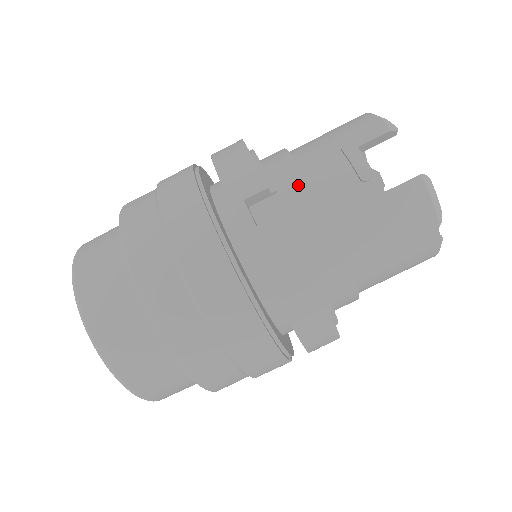
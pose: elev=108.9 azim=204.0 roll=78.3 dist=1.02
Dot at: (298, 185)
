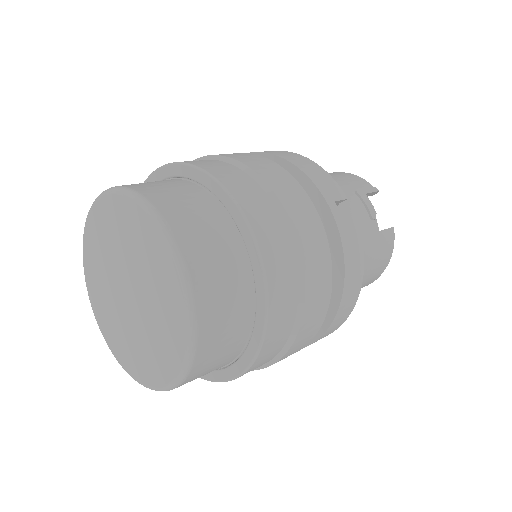
Dot at: (341, 205)
